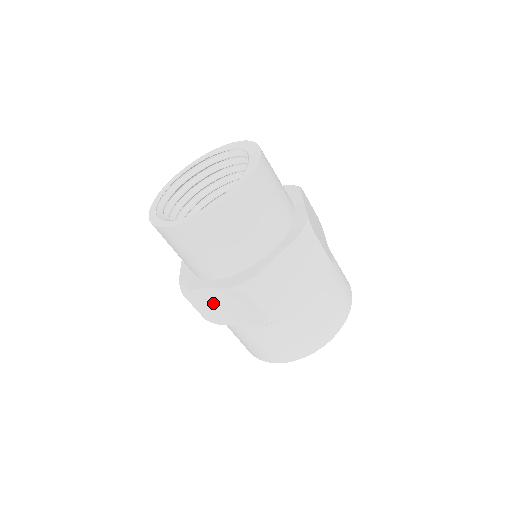
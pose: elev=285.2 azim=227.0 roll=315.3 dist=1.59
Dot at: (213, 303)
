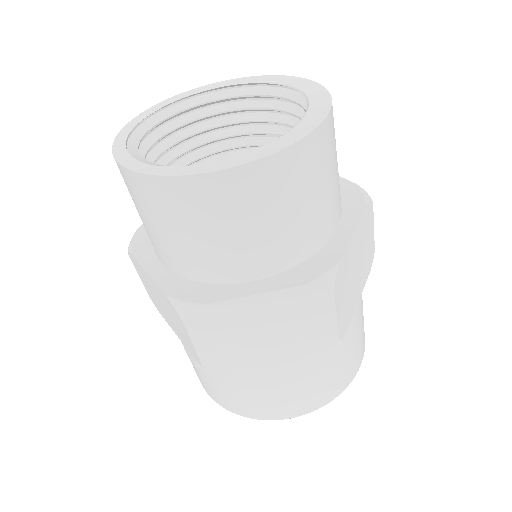
Dot at: (153, 291)
